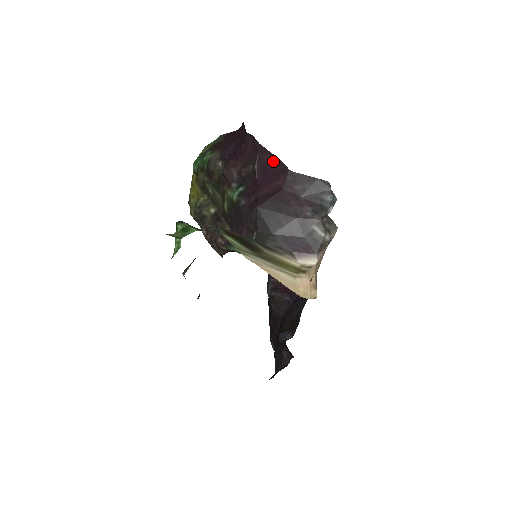
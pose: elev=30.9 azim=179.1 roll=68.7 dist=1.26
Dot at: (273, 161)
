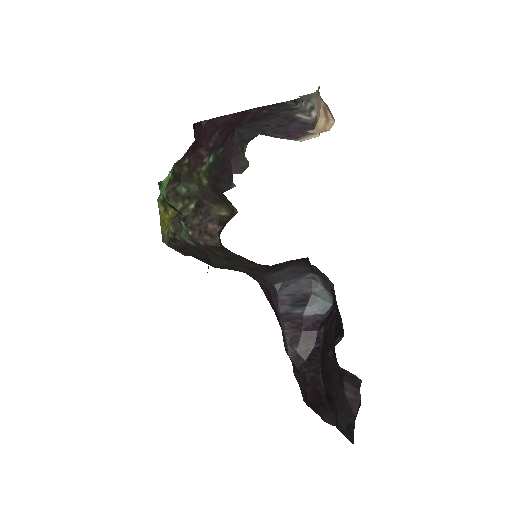
Dot at: (234, 117)
